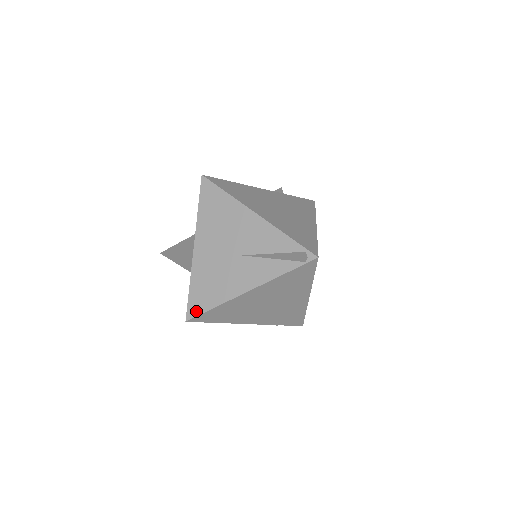
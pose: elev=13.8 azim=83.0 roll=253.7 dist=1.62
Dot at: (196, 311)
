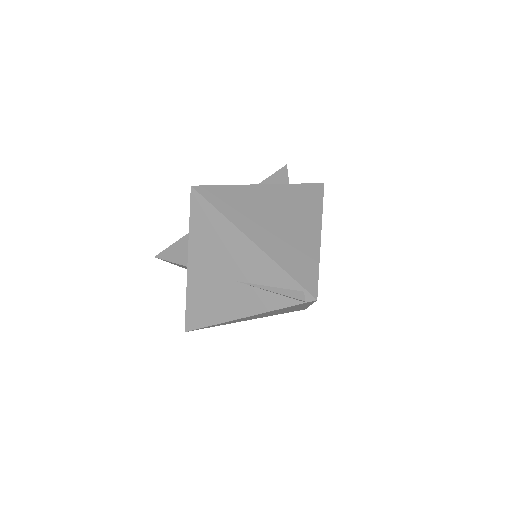
Dot at: (194, 325)
